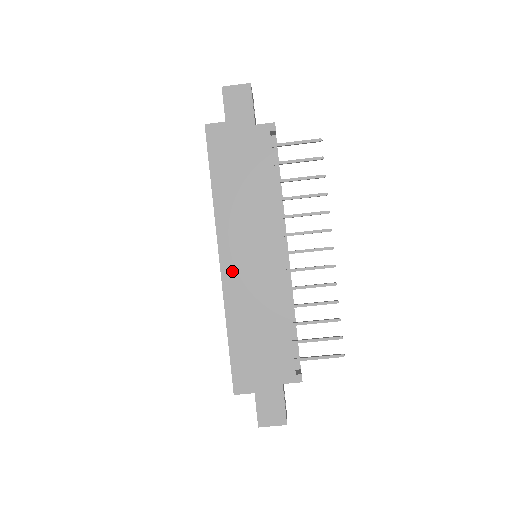
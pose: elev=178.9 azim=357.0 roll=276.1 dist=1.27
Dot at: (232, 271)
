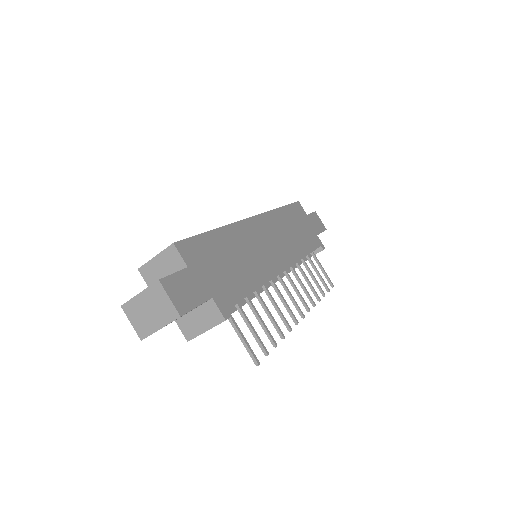
Dot at: (253, 228)
